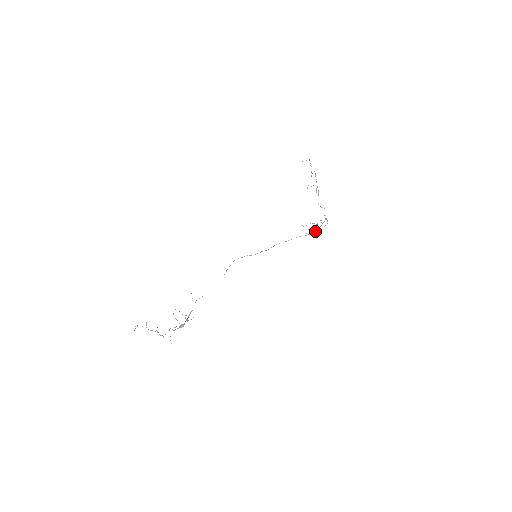
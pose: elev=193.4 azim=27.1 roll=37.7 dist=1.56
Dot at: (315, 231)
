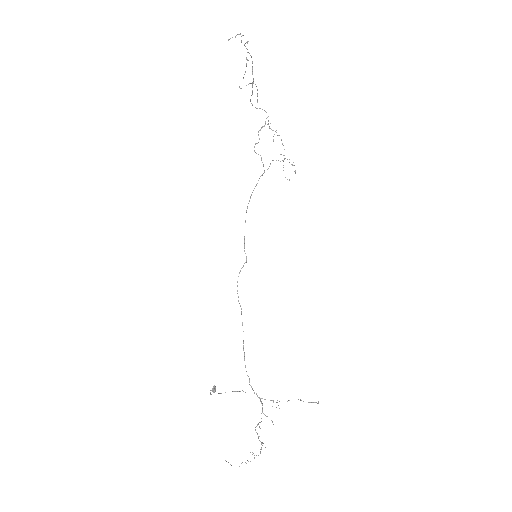
Dot at: (254, 147)
